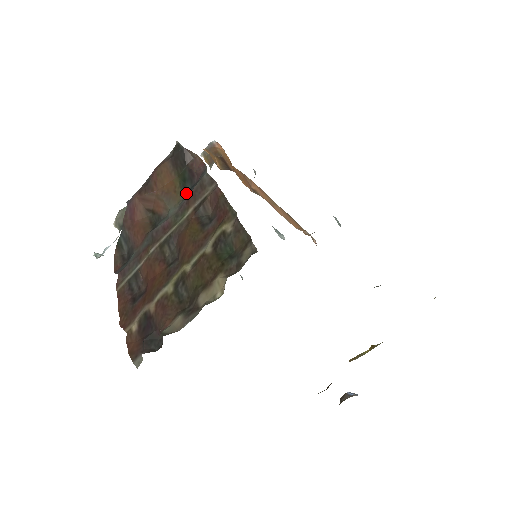
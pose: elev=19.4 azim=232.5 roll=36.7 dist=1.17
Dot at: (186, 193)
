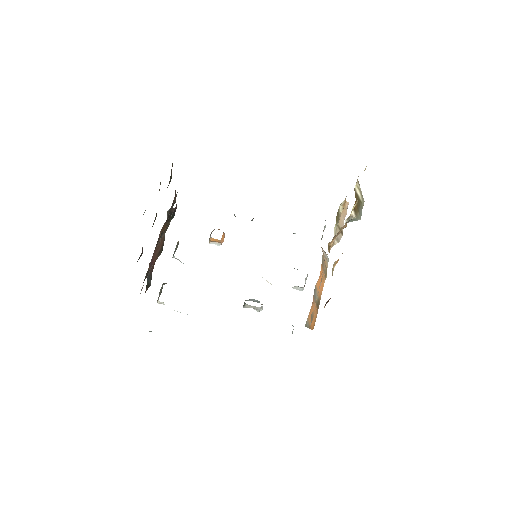
Dot at: occluded
